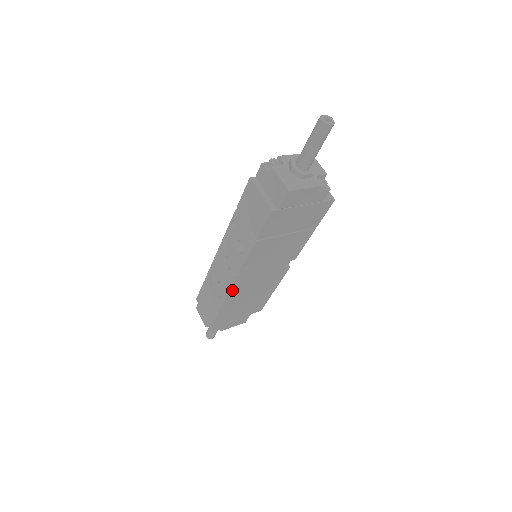
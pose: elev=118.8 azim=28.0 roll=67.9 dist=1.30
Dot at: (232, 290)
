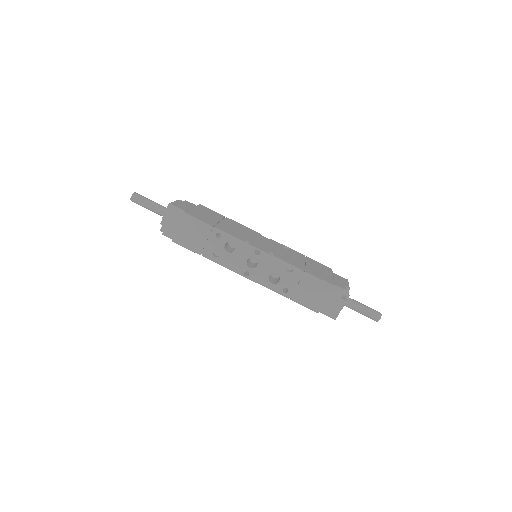
Dot at: (229, 268)
